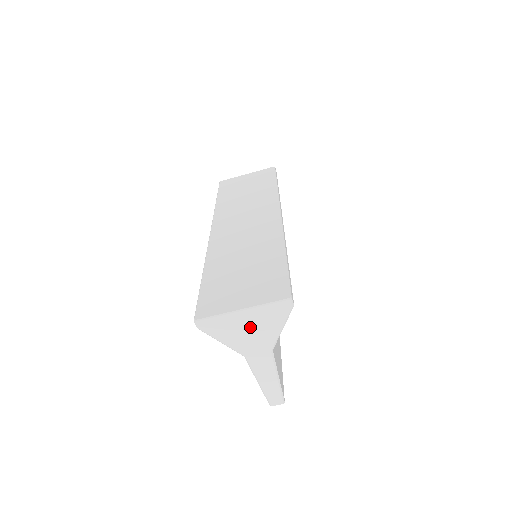
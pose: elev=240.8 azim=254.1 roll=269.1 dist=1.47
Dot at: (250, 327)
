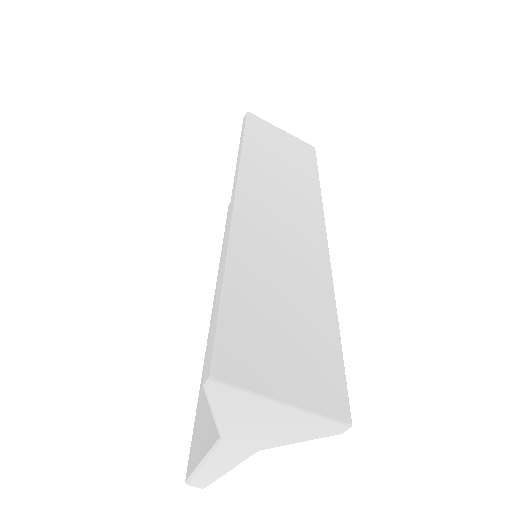
Dot at: (270, 422)
